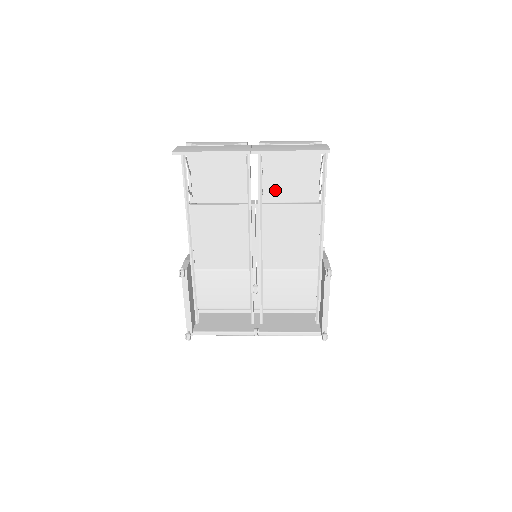
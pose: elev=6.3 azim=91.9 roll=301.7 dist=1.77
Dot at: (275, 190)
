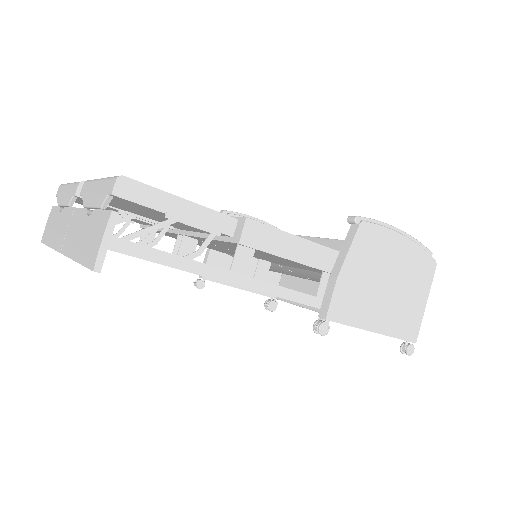
Dot at: (172, 224)
